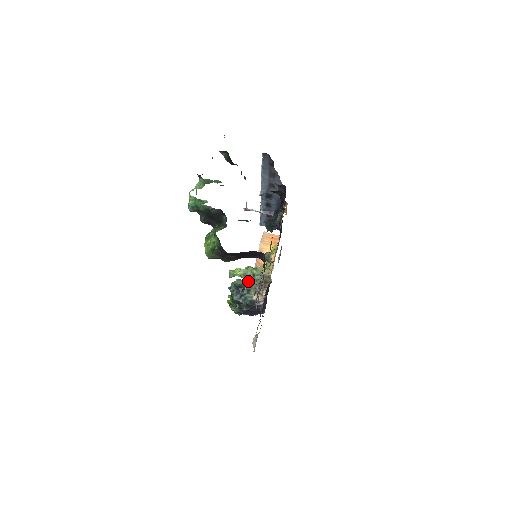
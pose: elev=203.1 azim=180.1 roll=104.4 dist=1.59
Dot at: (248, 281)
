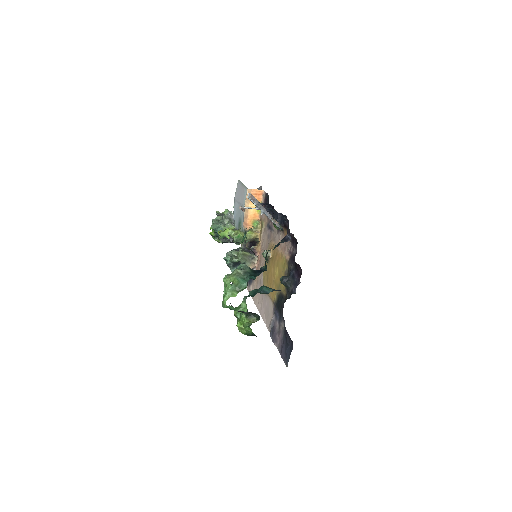
Dot at: (243, 257)
